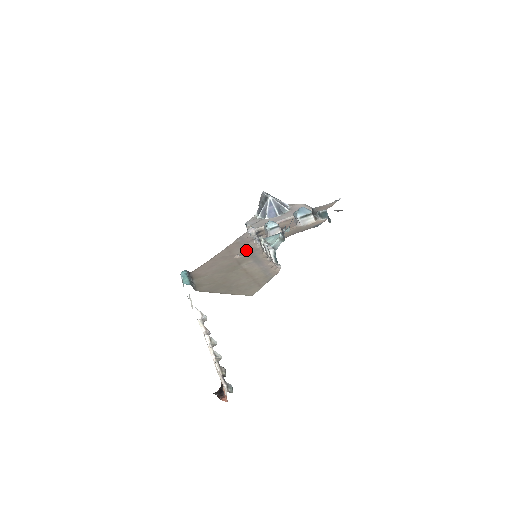
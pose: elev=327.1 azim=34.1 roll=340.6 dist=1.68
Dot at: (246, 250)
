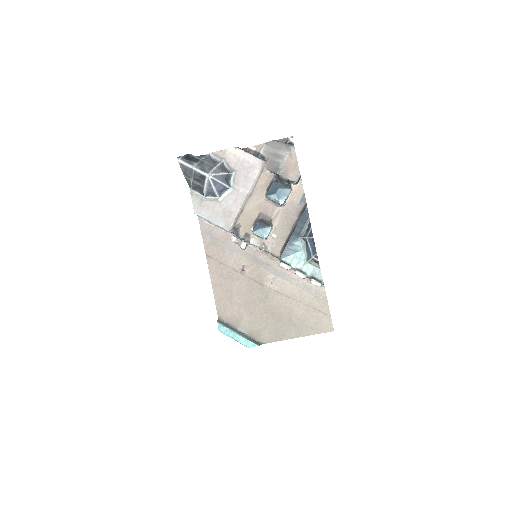
Dot at: (242, 257)
